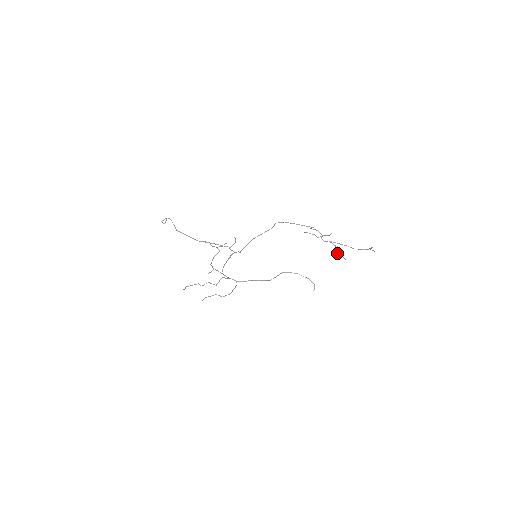
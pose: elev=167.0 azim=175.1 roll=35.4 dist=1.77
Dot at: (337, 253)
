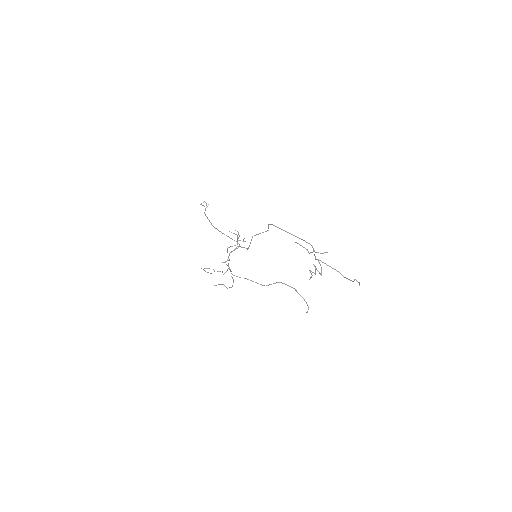
Dot at: occluded
